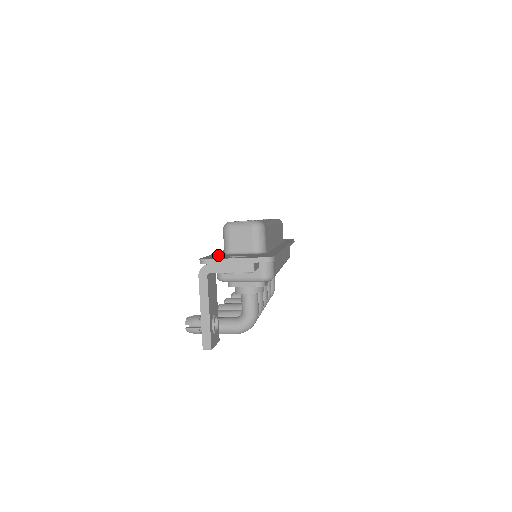
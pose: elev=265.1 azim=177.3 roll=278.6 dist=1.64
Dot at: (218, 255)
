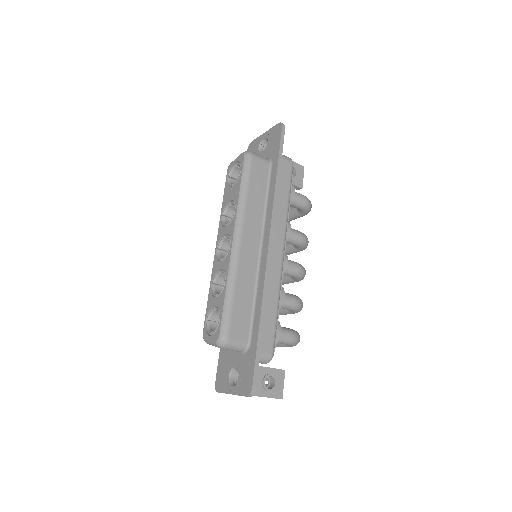
Dot at: (223, 357)
